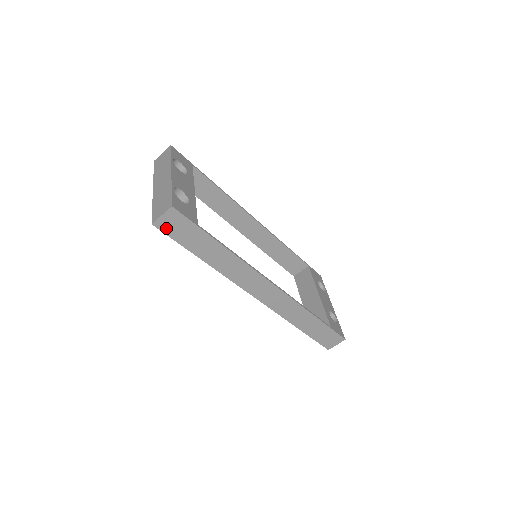
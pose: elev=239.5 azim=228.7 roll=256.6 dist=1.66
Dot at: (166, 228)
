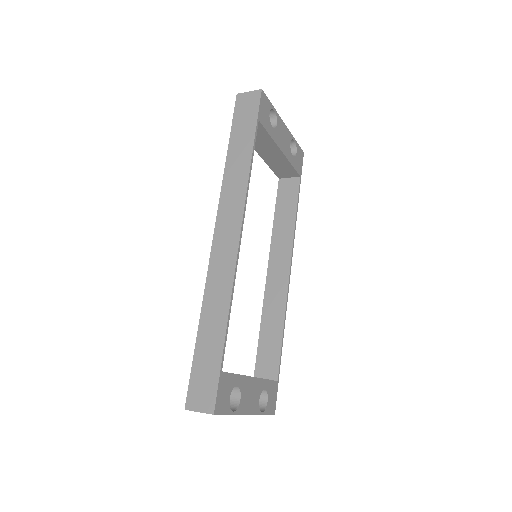
Dot at: occluded
